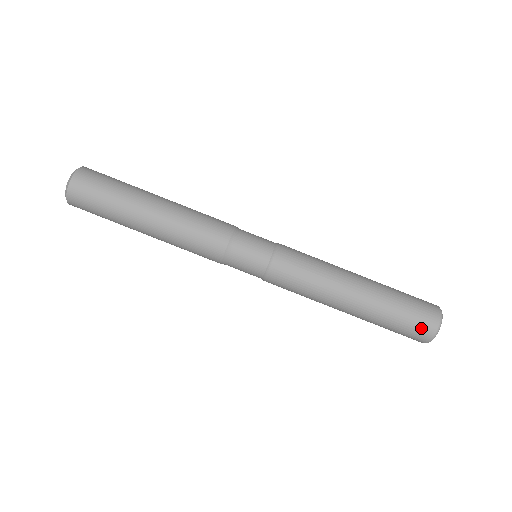
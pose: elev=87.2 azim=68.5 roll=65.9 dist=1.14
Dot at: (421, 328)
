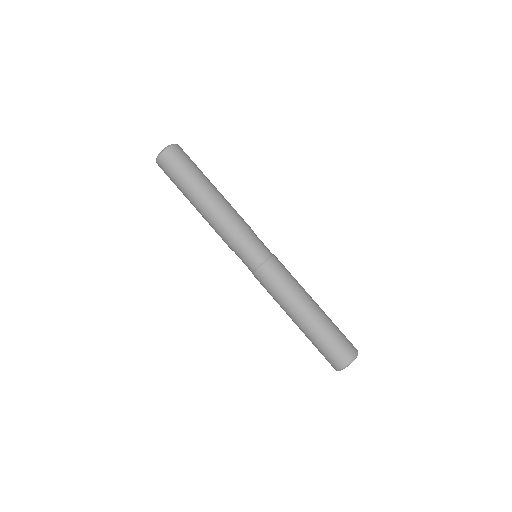
Dot at: (343, 353)
